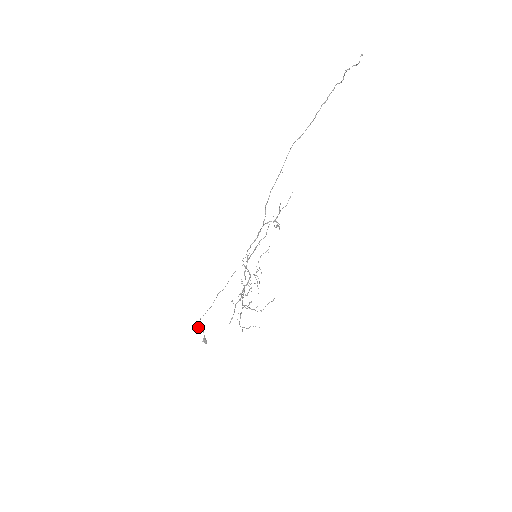
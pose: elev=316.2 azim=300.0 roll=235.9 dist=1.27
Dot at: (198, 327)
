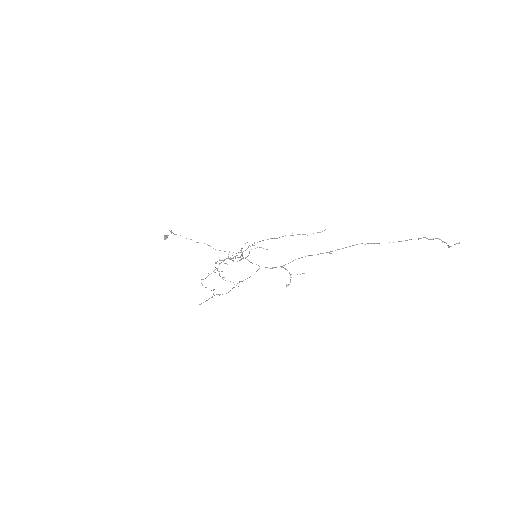
Dot at: (171, 230)
